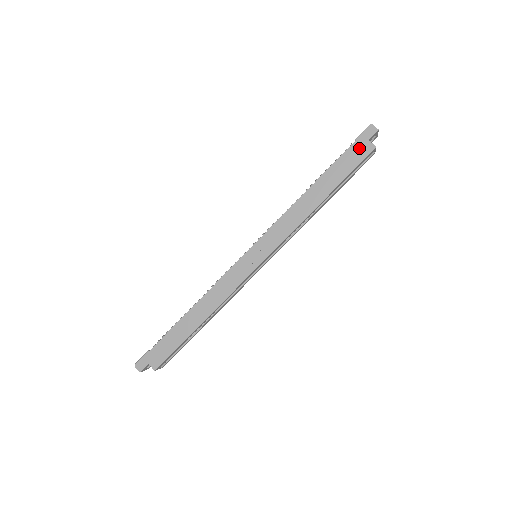
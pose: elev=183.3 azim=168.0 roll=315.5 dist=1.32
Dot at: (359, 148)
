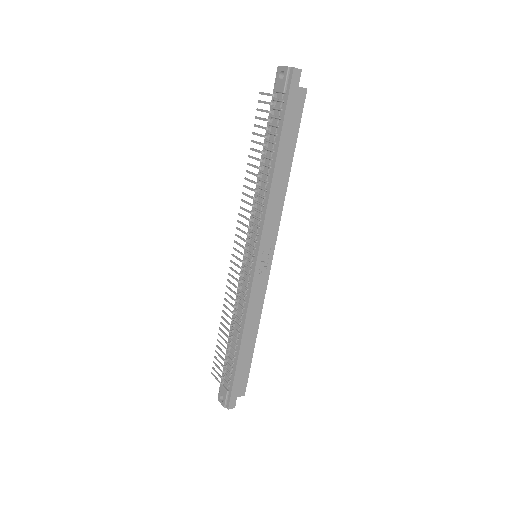
Dot at: (295, 101)
